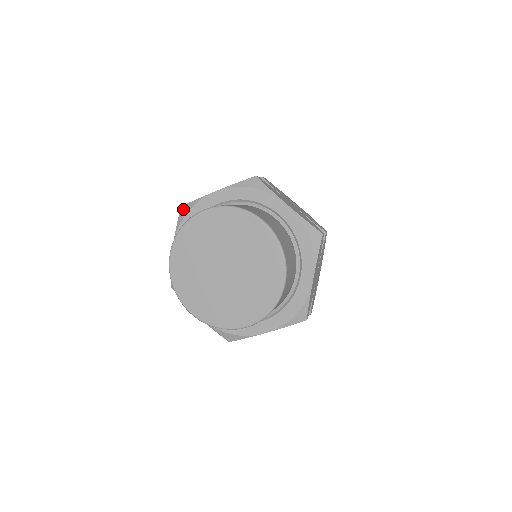
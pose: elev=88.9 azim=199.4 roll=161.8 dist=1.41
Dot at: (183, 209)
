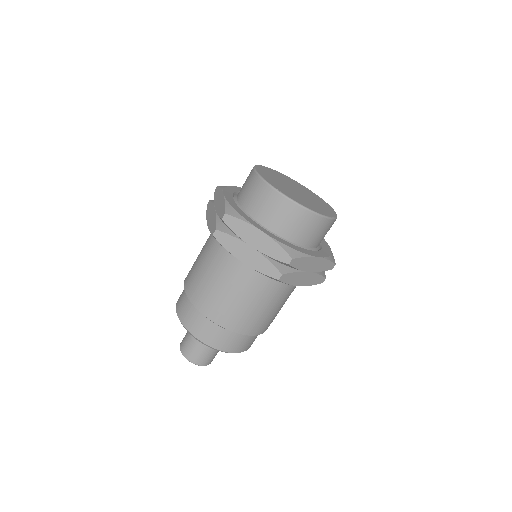
Dot at: (222, 186)
